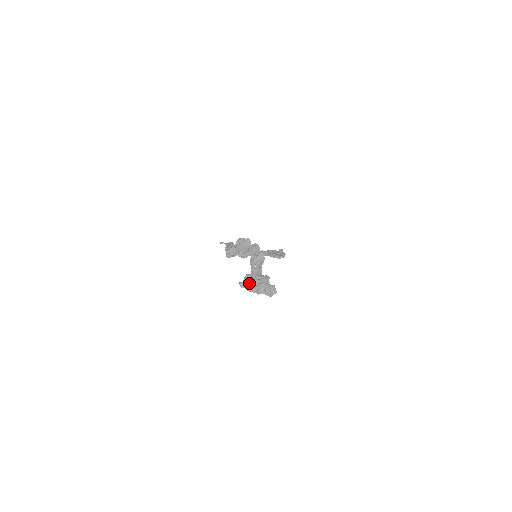
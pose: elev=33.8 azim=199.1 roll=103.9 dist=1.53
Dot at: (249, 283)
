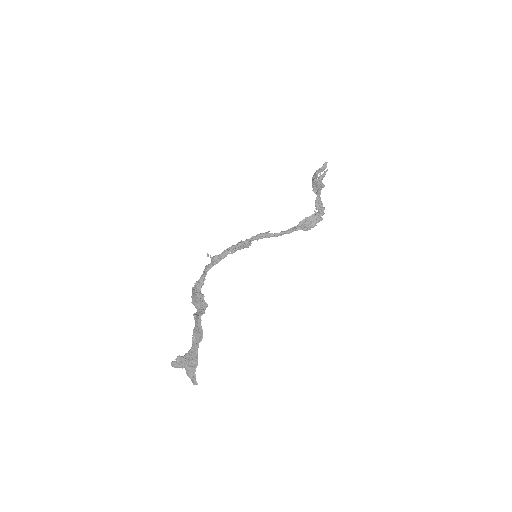
Dot at: (178, 366)
